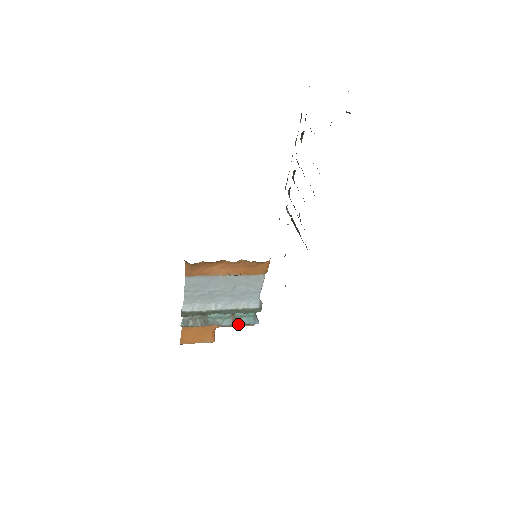
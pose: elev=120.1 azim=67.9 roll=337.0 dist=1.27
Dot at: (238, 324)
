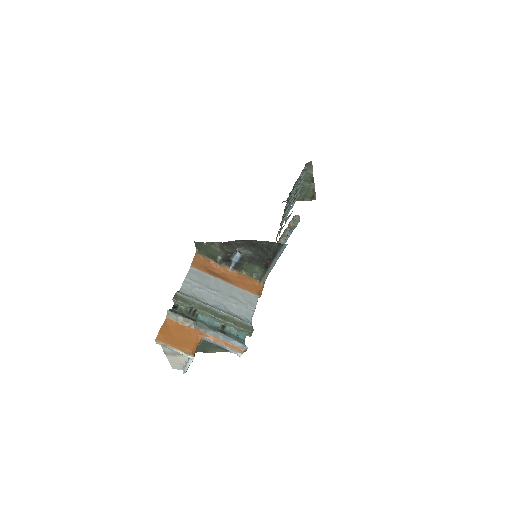
Dot at: (226, 338)
